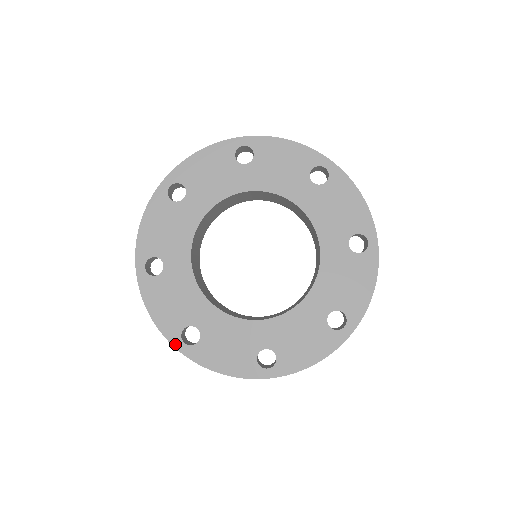
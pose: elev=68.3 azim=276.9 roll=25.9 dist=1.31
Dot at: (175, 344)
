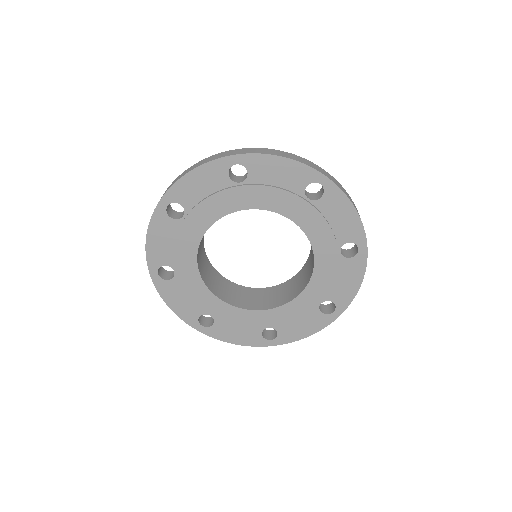
Dot at: (194, 327)
